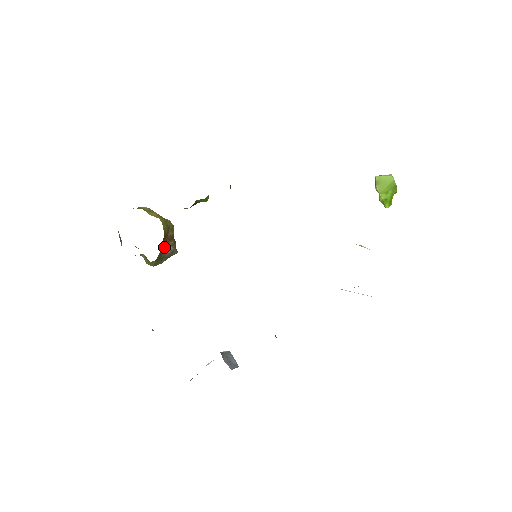
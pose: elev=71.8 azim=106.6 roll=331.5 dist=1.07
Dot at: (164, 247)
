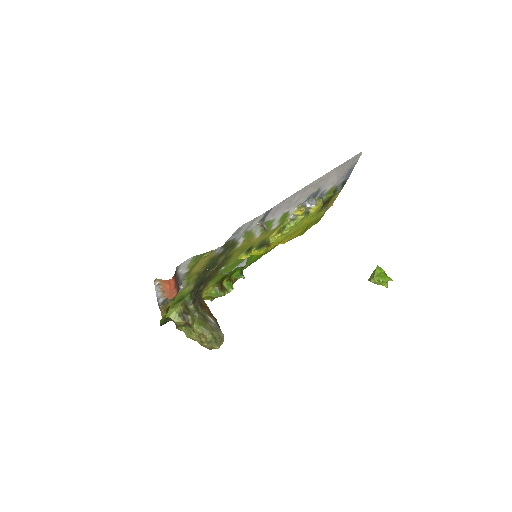
Dot at: (207, 316)
